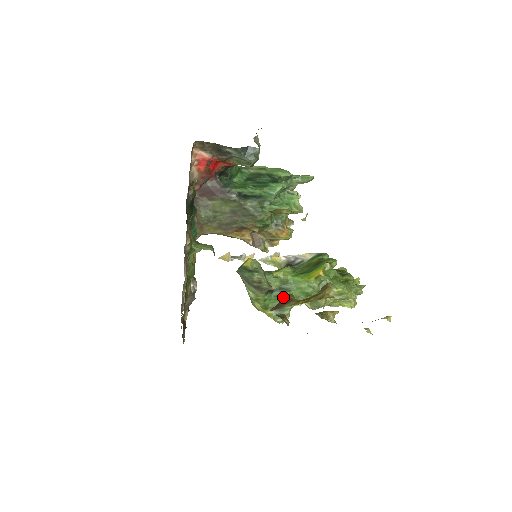
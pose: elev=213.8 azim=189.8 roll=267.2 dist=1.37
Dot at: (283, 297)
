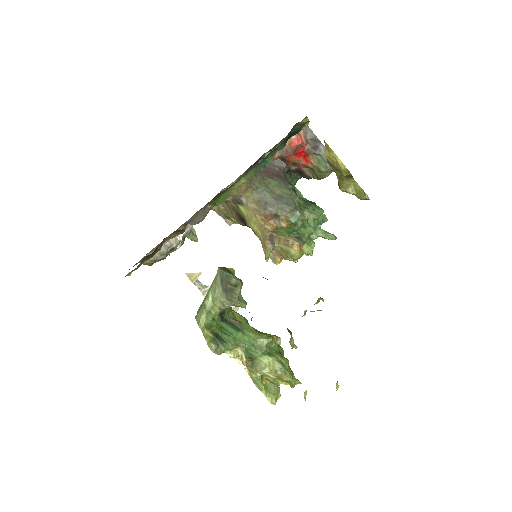
Dot at: occluded
